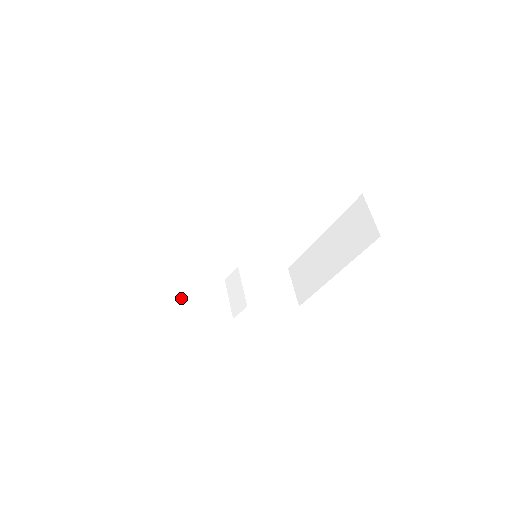
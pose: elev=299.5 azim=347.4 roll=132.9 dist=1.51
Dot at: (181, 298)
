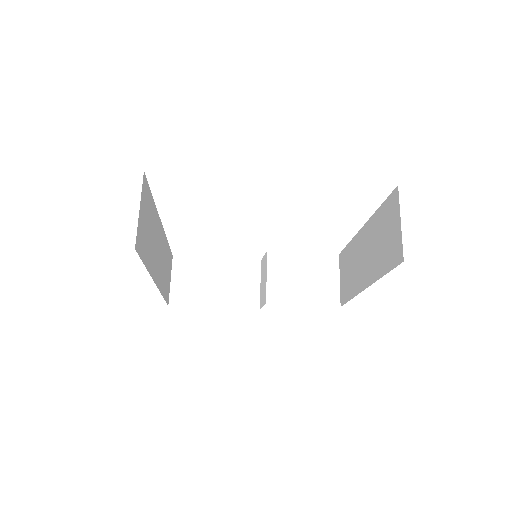
Dot at: (201, 281)
